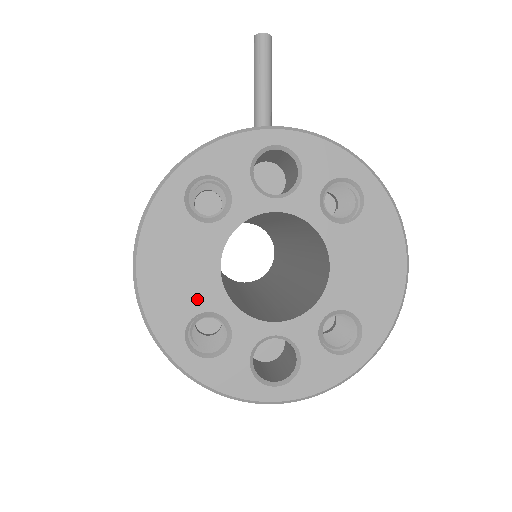
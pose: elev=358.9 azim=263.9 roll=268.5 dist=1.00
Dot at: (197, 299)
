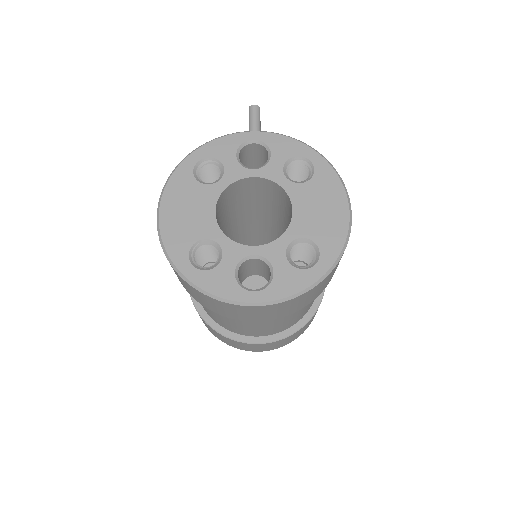
Dot at: (199, 231)
